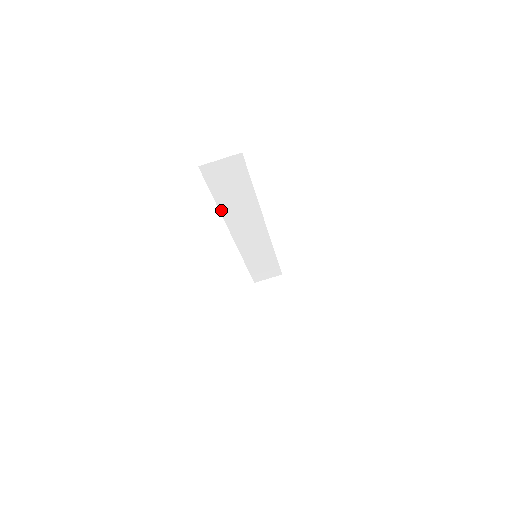
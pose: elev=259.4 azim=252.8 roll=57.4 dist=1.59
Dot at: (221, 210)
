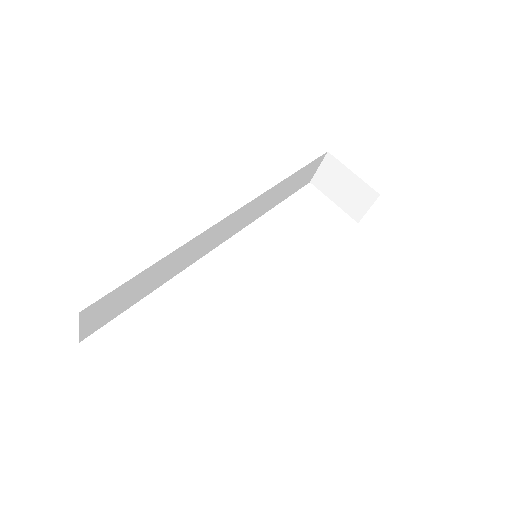
Dot at: (166, 280)
